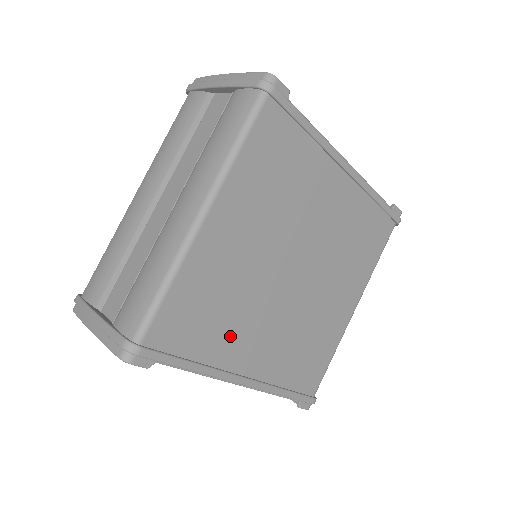
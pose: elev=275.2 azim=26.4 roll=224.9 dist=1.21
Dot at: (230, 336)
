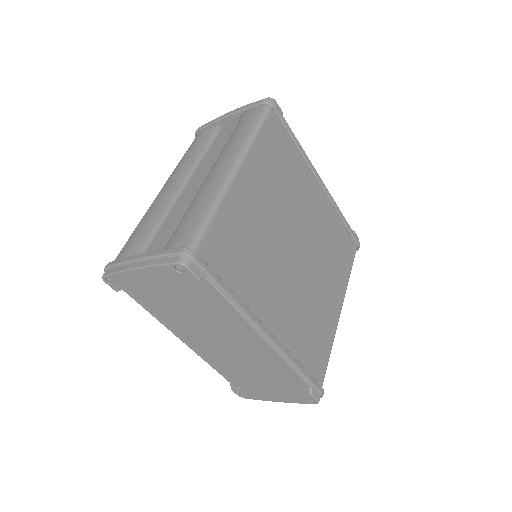
Dot at: (256, 284)
